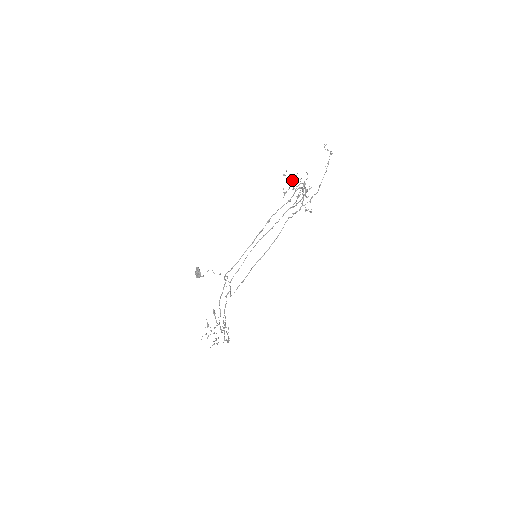
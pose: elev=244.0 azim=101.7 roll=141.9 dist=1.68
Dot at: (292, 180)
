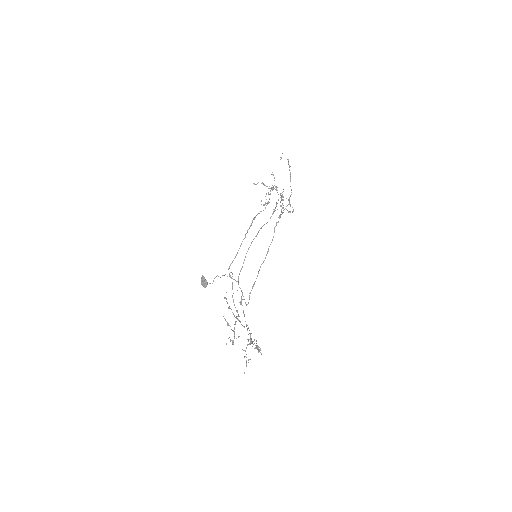
Dot at: occluded
